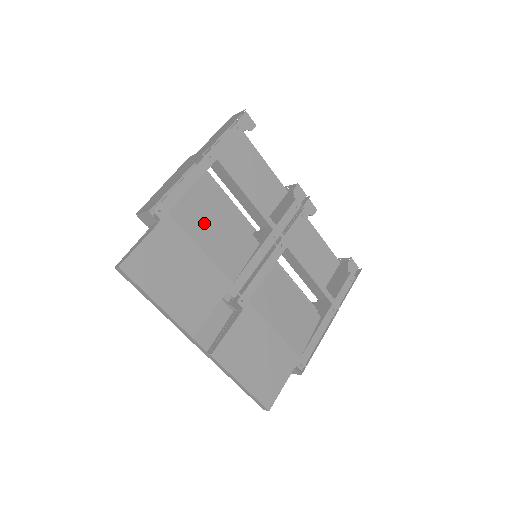
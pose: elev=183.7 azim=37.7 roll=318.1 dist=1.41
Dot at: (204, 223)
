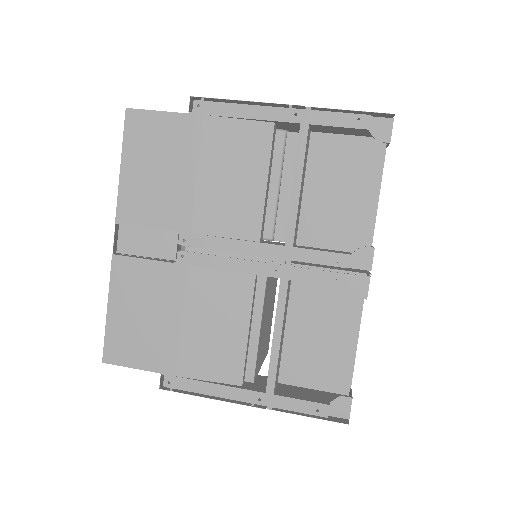
Dot at: (226, 159)
